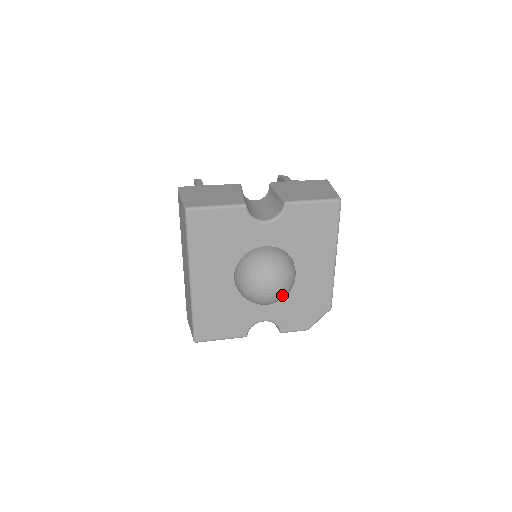
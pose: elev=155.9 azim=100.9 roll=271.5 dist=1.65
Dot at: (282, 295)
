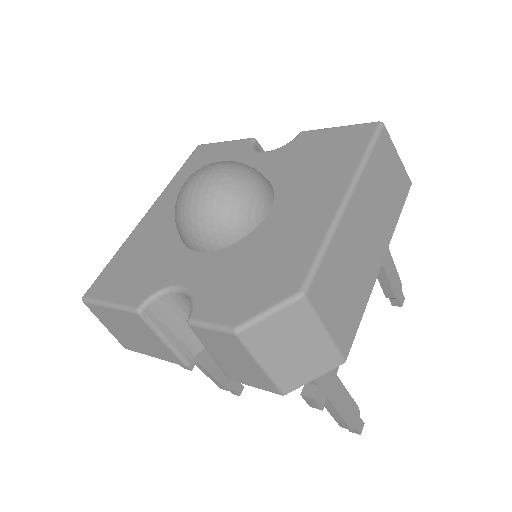
Dot at: (213, 196)
